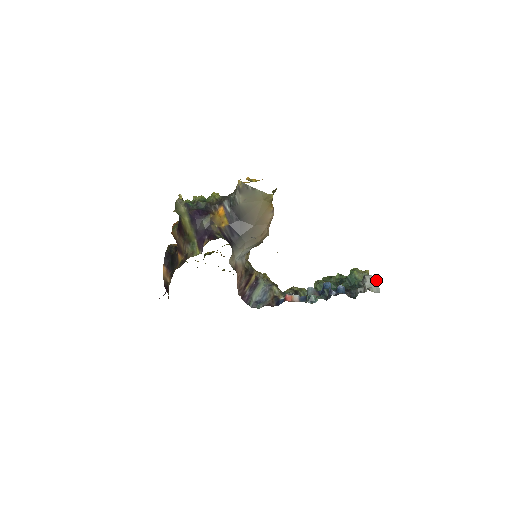
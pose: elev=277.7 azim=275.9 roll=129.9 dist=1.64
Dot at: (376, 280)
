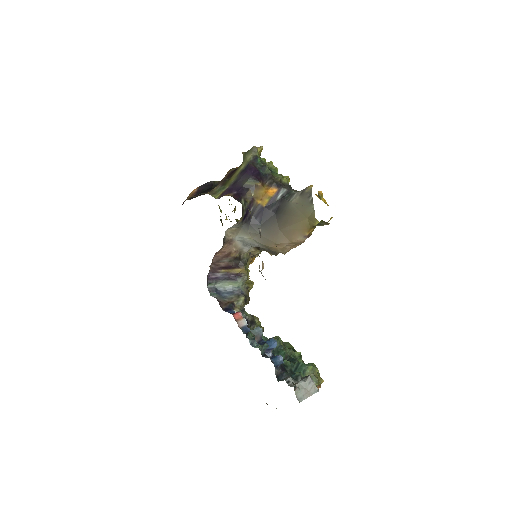
Dot at: (312, 391)
